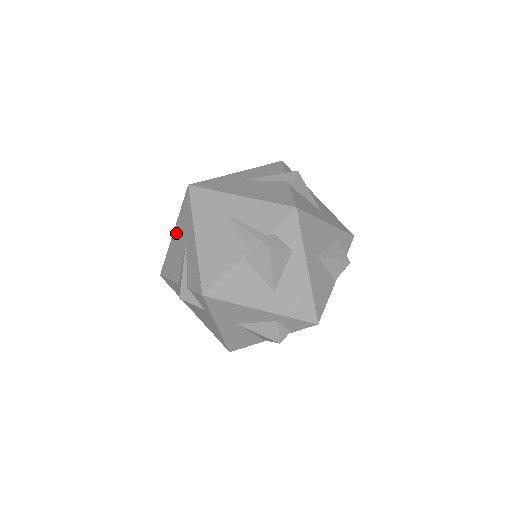
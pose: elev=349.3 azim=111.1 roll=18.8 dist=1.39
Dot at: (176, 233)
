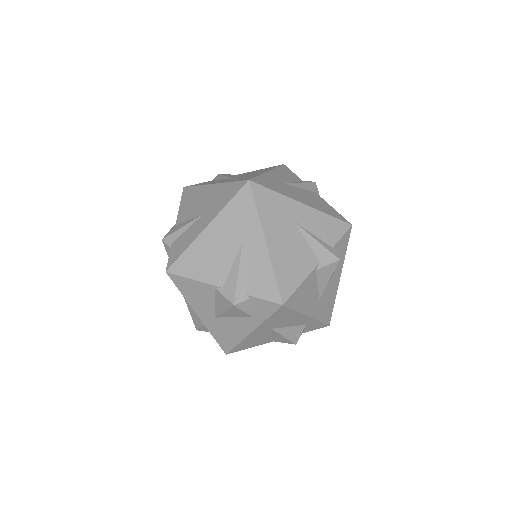
Dot at: (215, 229)
